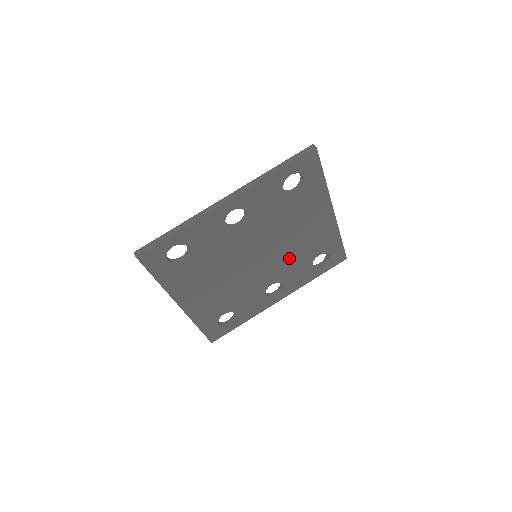
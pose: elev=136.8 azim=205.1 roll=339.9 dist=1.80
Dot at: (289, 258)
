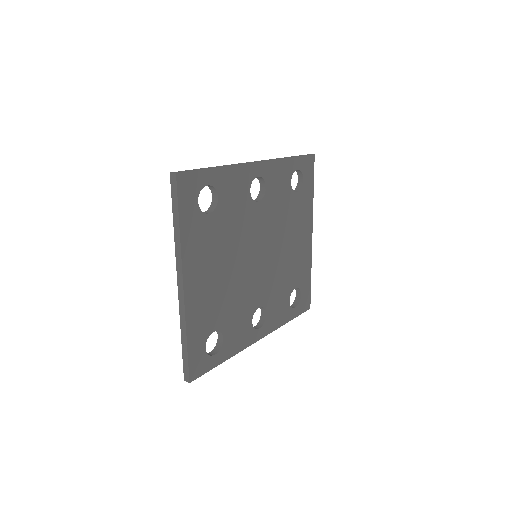
Dot at: (277, 276)
